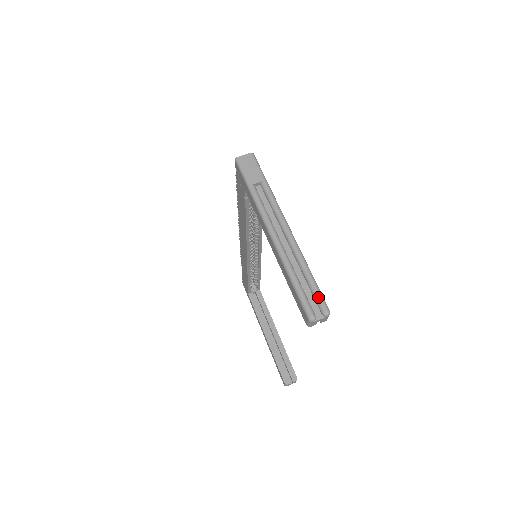
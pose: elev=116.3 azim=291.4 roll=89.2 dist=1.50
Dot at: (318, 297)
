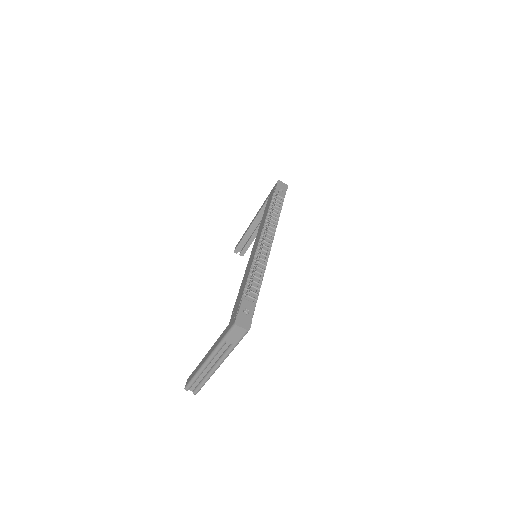
Dot at: (197, 390)
